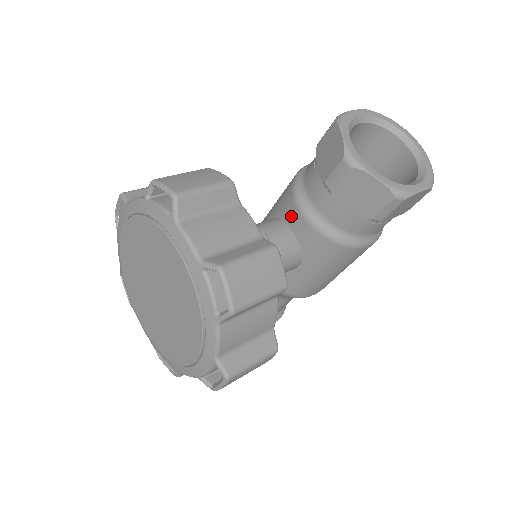
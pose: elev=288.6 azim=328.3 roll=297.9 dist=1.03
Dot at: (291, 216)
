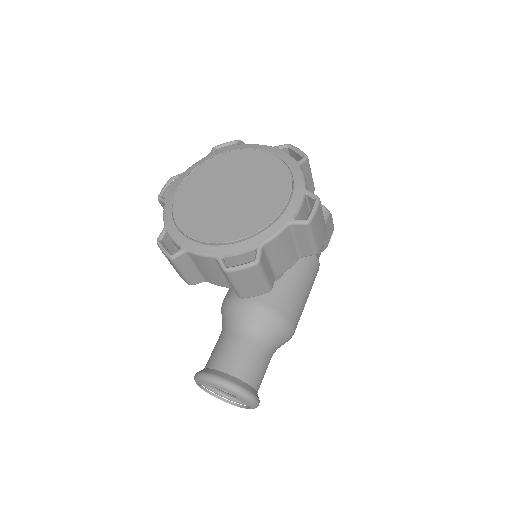
Dot at: occluded
